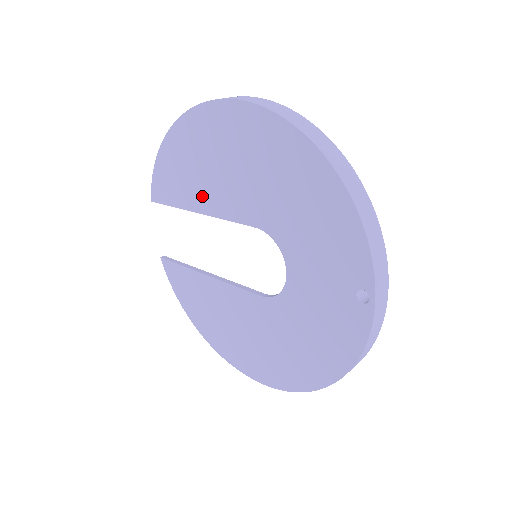
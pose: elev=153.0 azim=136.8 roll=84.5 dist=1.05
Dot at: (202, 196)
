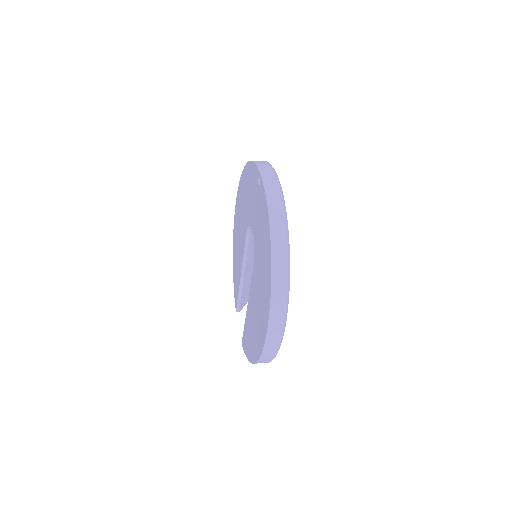
Dot at: (240, 263)
